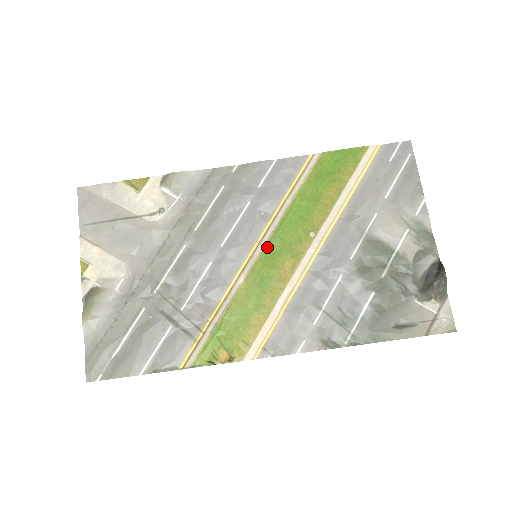
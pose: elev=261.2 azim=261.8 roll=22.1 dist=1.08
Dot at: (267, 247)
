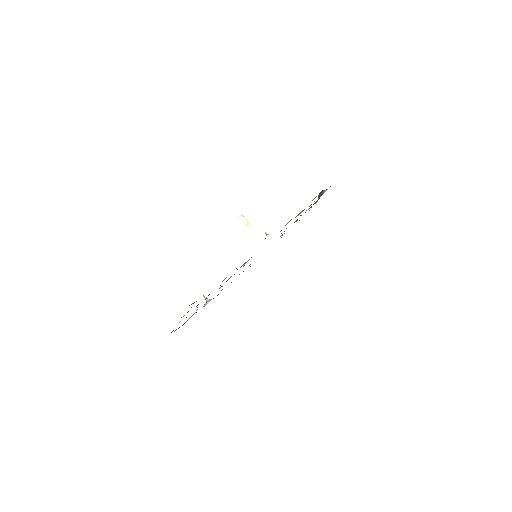
Dot at: occluded
